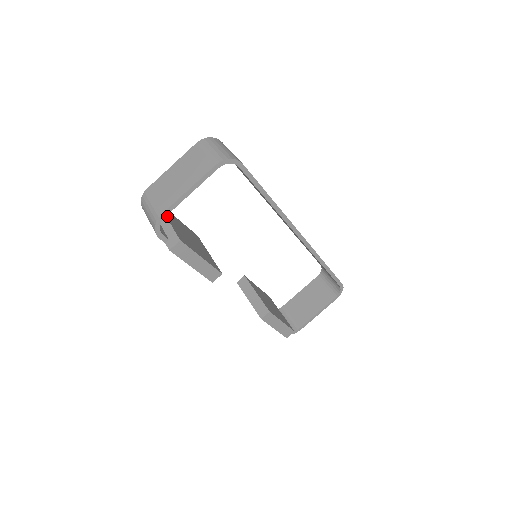
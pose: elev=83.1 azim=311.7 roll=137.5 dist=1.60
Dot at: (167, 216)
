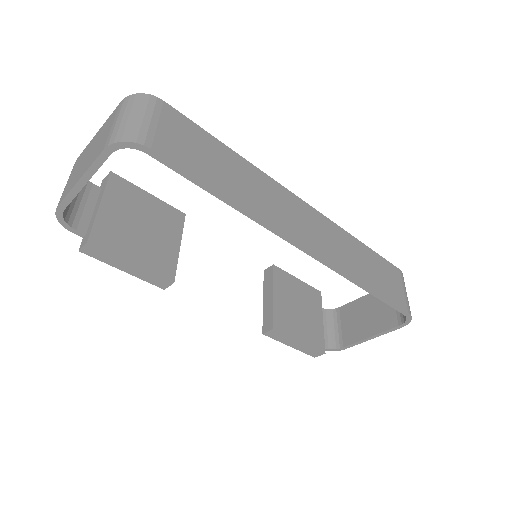
Dot at: (107, 196)
